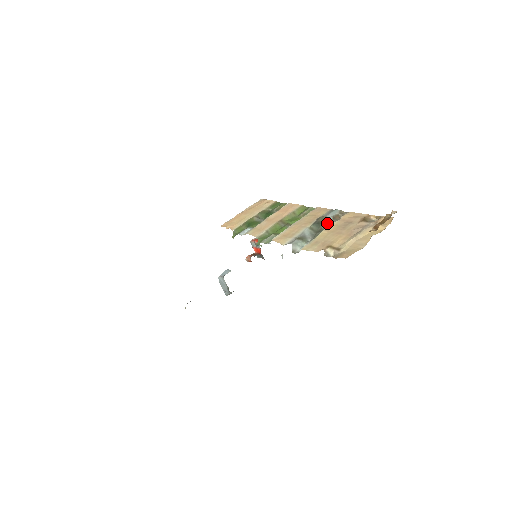
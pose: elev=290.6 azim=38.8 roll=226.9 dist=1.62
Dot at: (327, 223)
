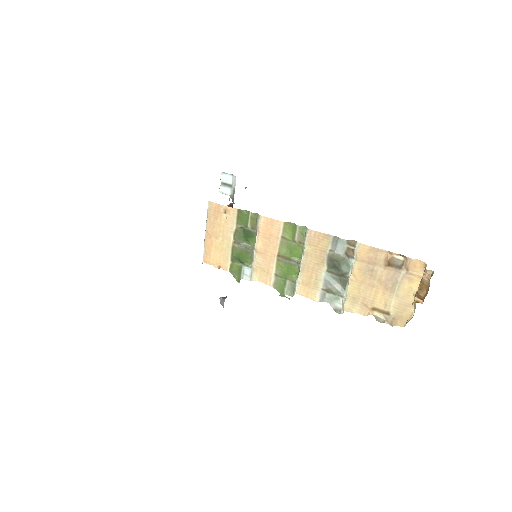
Dot at: (345, 265)
